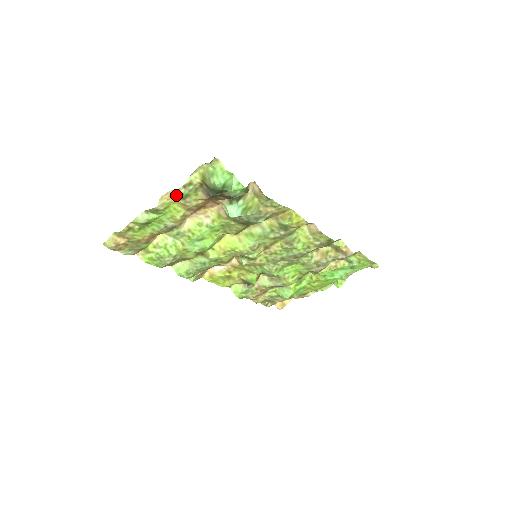
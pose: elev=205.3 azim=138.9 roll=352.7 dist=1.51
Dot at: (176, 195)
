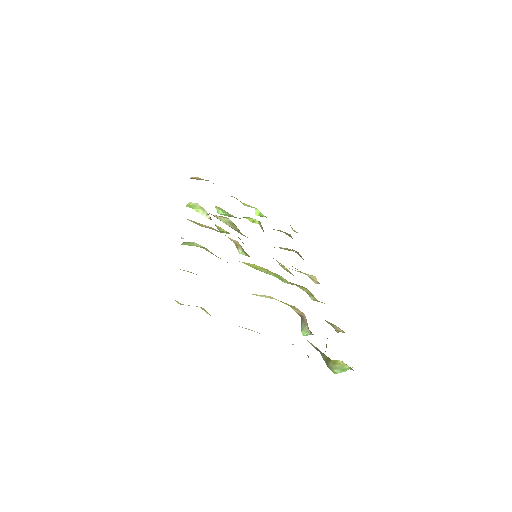
Dot at: occluded
